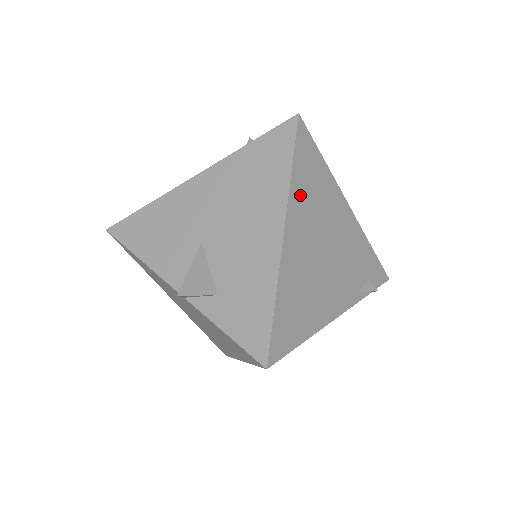
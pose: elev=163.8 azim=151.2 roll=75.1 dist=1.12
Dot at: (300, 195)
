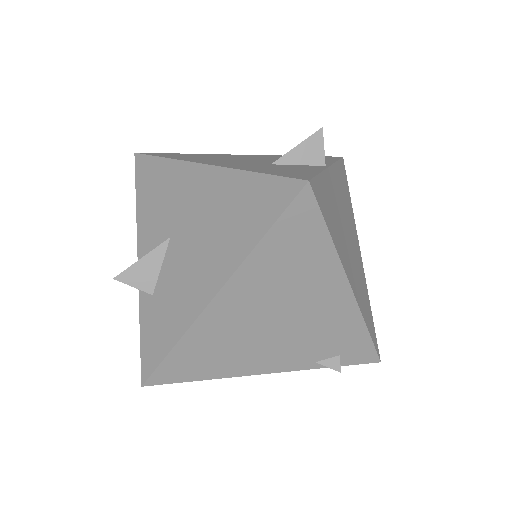
Dot at: (262, 267)
